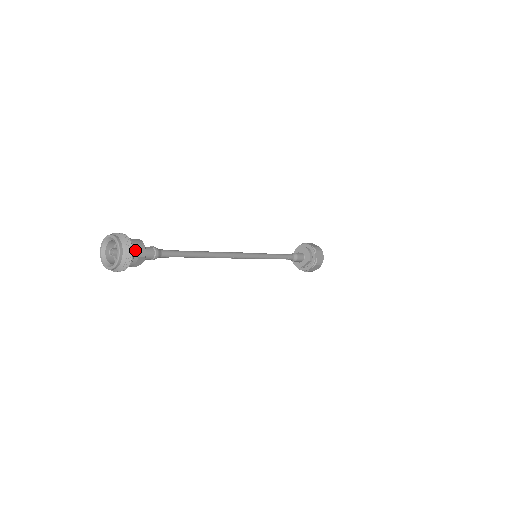
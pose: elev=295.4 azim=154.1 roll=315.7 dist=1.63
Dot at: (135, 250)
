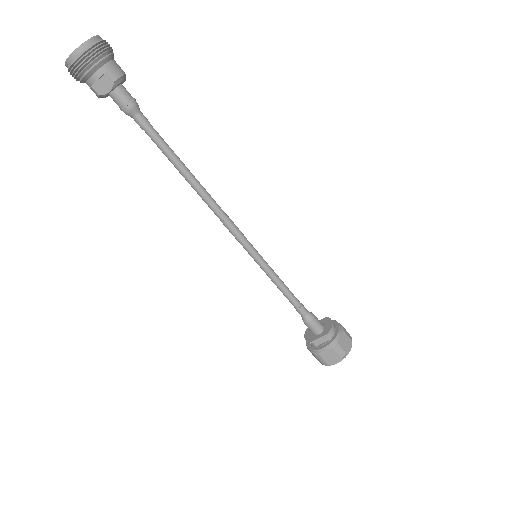
Dot at: (109, 63)
